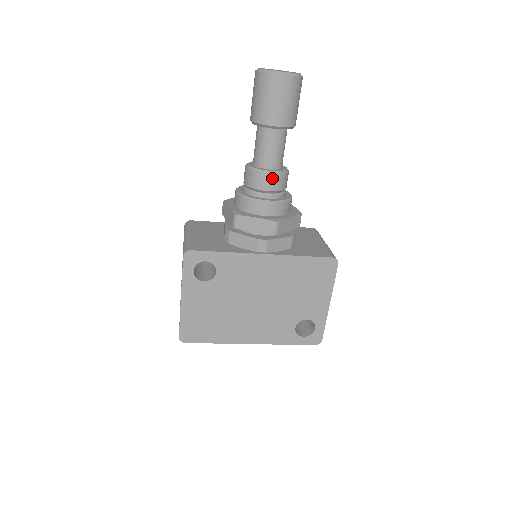
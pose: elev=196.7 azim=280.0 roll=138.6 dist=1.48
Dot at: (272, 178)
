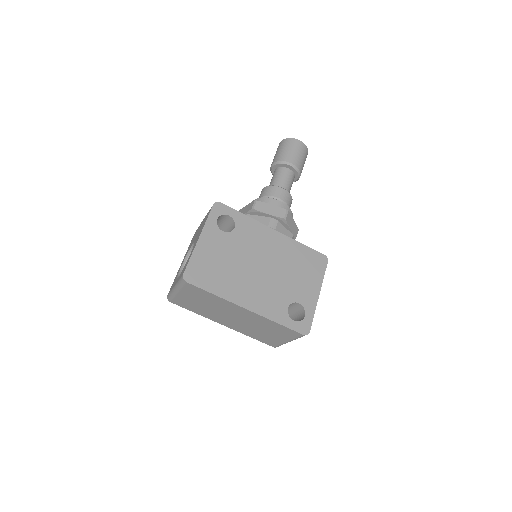
Dot at: (284, 192)
